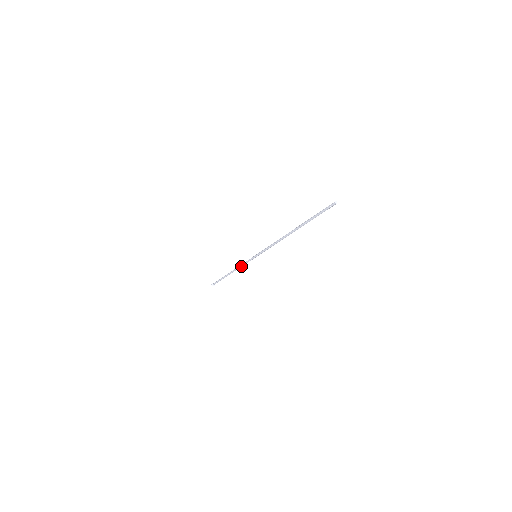
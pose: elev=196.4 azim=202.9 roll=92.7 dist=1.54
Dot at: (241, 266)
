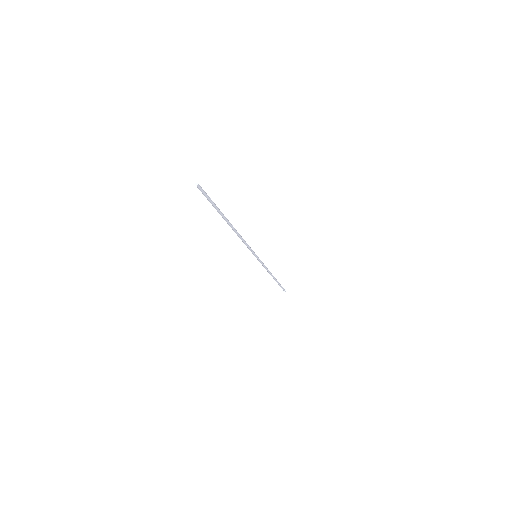
Dot at: (265, 268)
